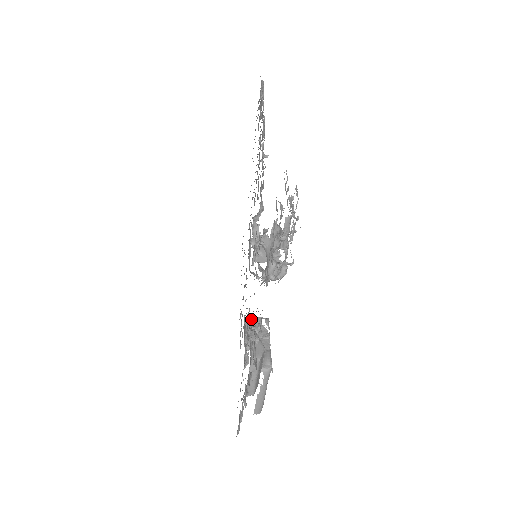
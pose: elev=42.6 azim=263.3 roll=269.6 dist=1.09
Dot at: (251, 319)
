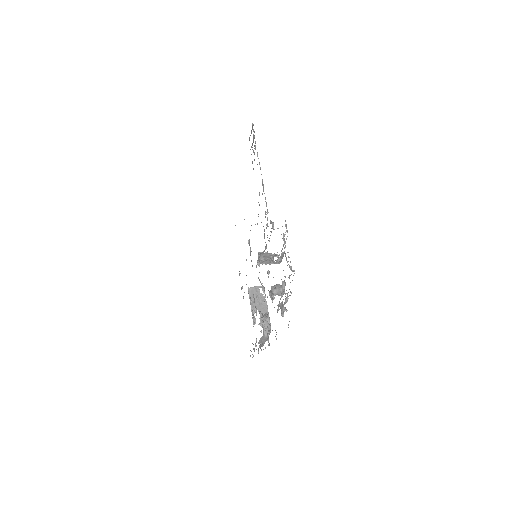
Dot at: (252, 289)
